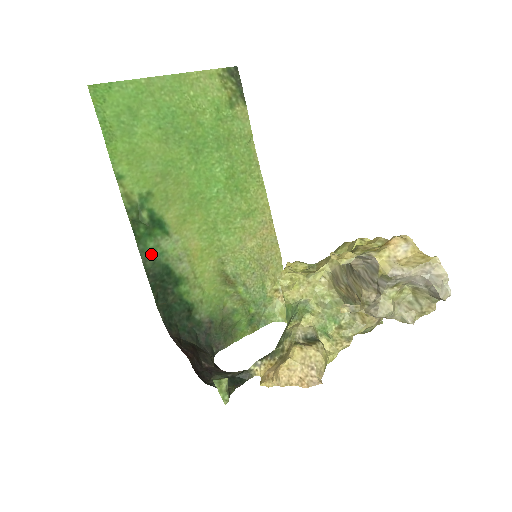
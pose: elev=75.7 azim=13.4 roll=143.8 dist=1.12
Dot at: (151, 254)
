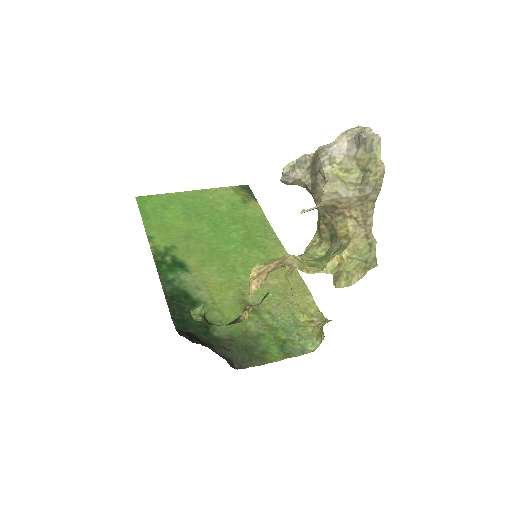
Dot at: (170, 282)
